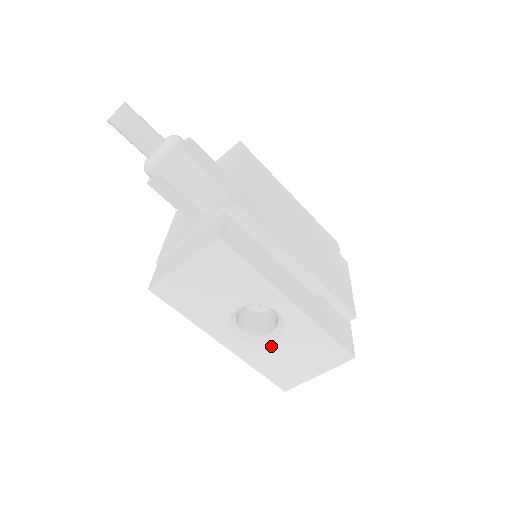
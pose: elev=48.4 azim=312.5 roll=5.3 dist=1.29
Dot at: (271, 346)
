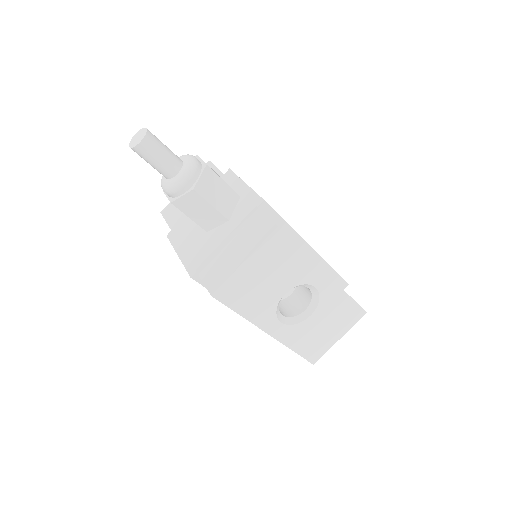
Dot at: (307, 322)
